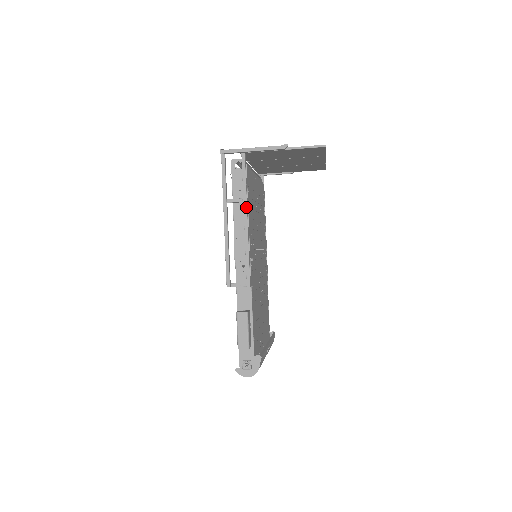
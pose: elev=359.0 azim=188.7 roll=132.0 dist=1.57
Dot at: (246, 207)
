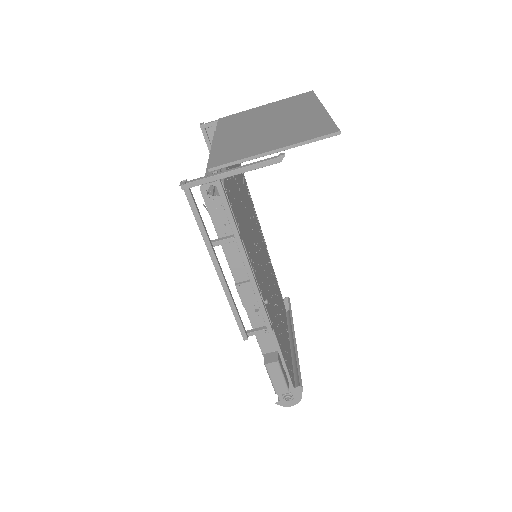
Dot at: (242, 249)
